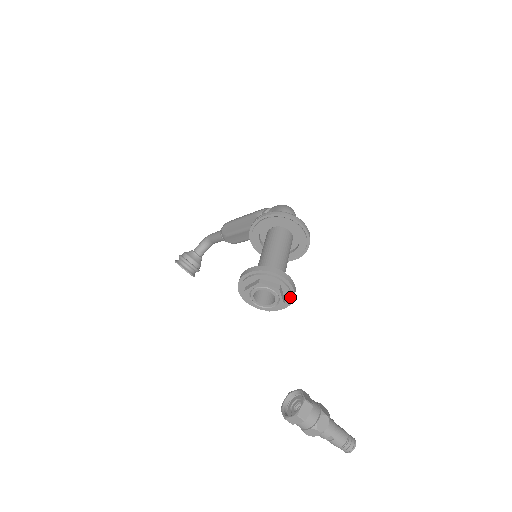
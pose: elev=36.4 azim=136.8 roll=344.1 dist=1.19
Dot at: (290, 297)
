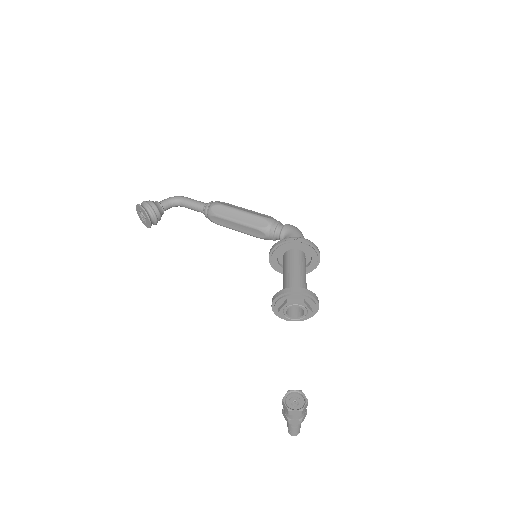
Dot at: (309, 317)
